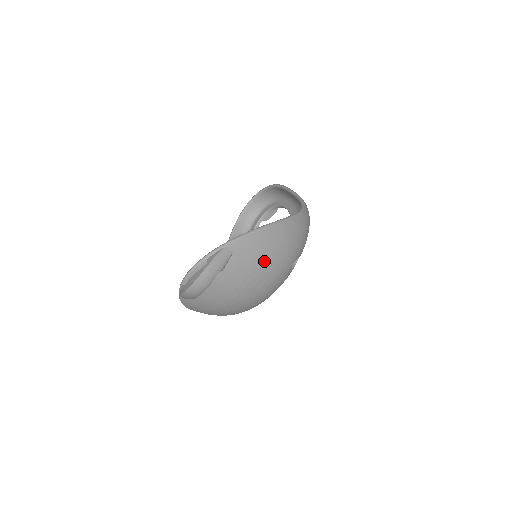
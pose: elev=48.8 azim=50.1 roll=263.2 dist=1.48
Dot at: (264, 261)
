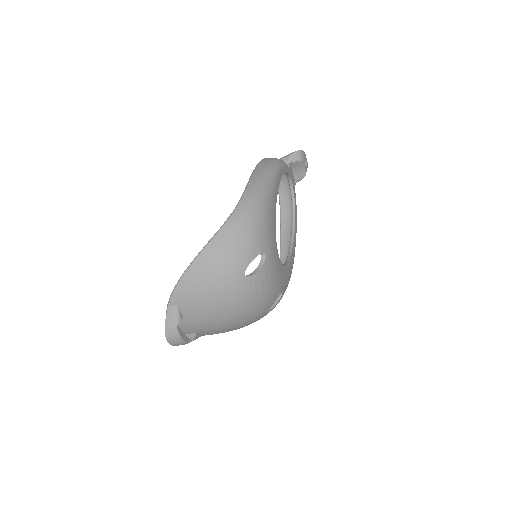
Dot at: (207, 295)
